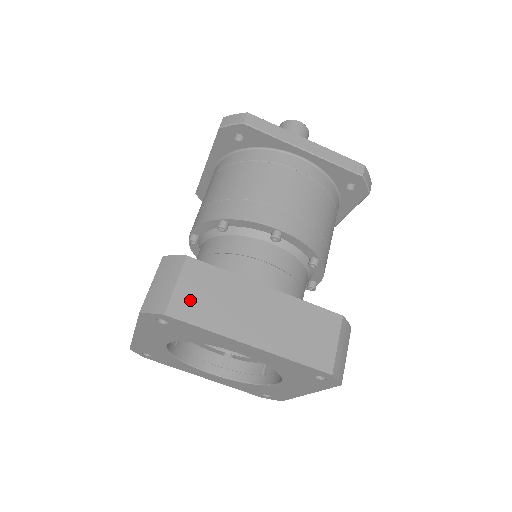
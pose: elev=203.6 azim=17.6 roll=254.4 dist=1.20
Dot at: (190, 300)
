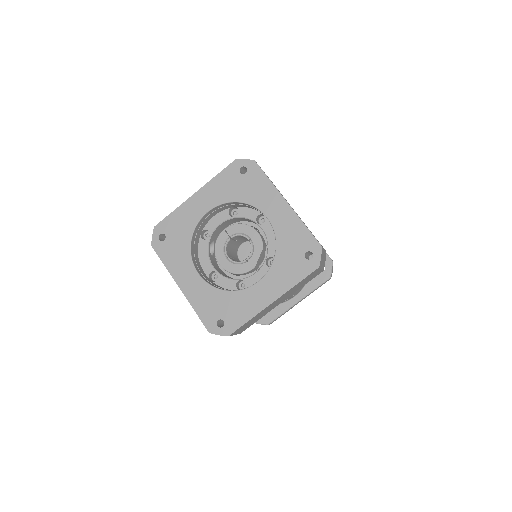
Dot at: occluded
